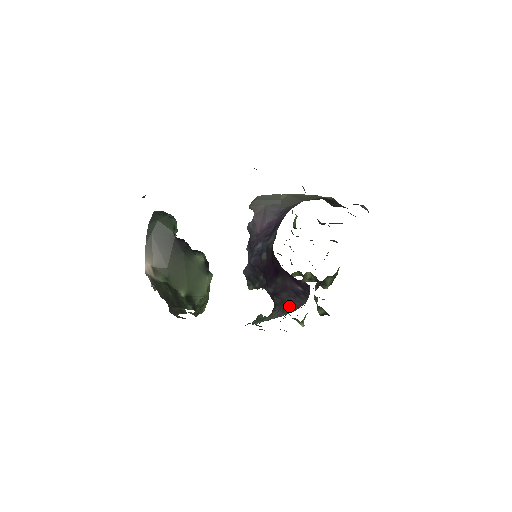
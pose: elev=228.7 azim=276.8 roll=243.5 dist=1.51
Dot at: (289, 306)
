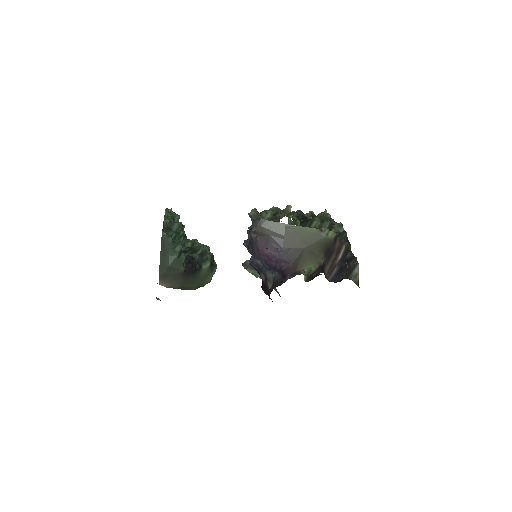
Dot at: occluded
